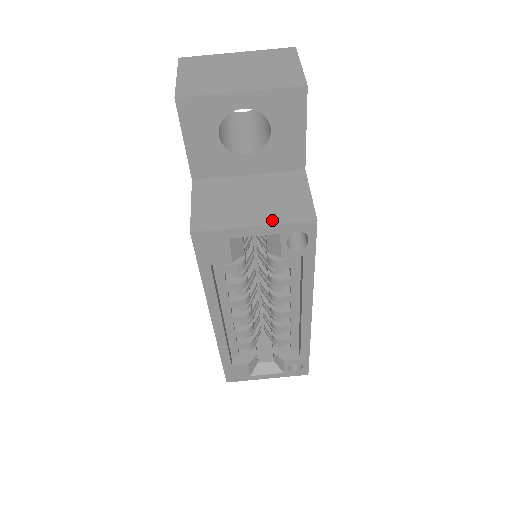
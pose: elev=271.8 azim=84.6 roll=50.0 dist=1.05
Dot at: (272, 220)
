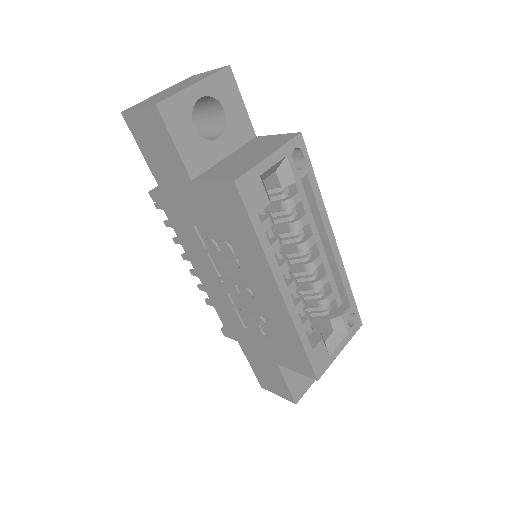
Dot at: (276, 148)
